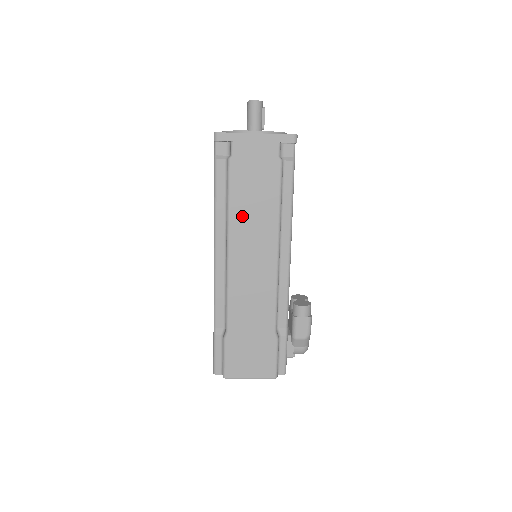
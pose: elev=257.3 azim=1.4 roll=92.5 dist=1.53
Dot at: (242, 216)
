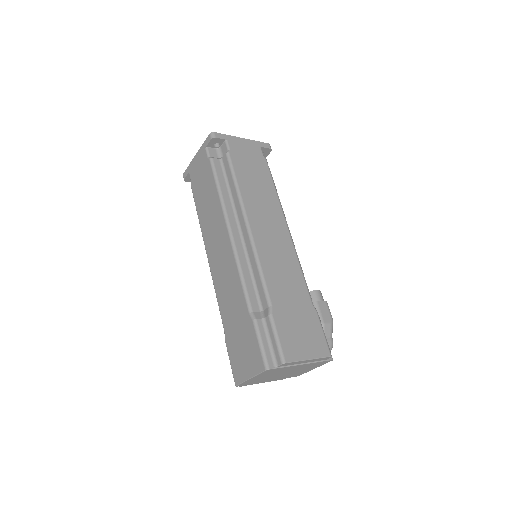
Dot at: (251, 196)
